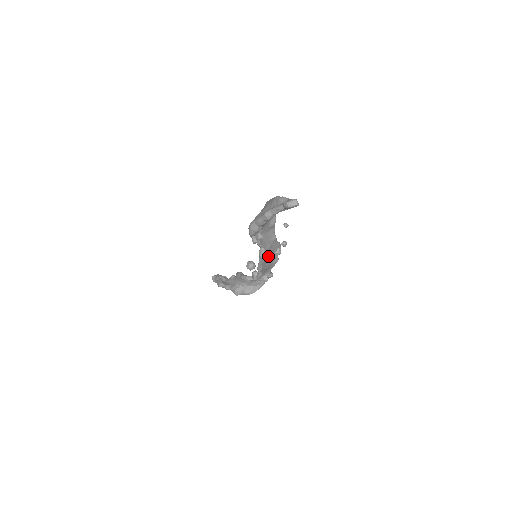
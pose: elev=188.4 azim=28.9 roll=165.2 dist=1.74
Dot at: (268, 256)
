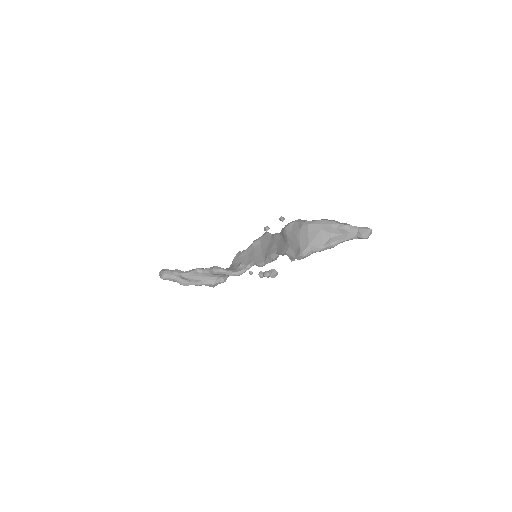
Dot at: occluded
